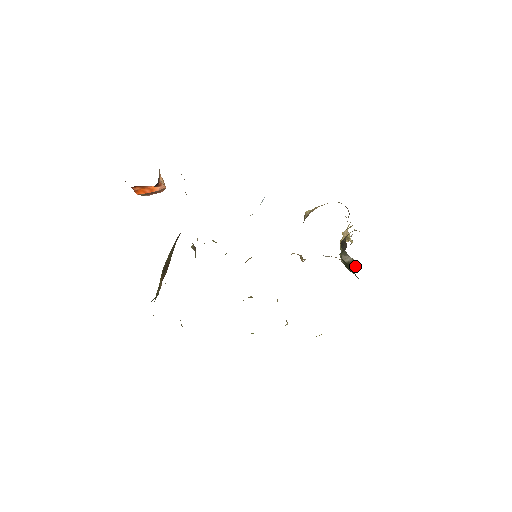
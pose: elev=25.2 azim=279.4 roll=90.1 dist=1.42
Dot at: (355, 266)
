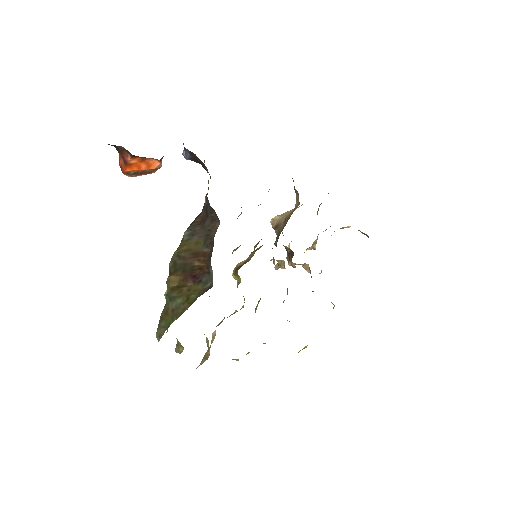
Dot at: occluded
